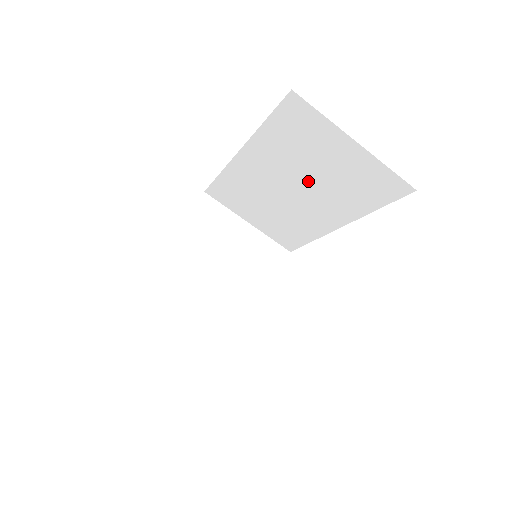
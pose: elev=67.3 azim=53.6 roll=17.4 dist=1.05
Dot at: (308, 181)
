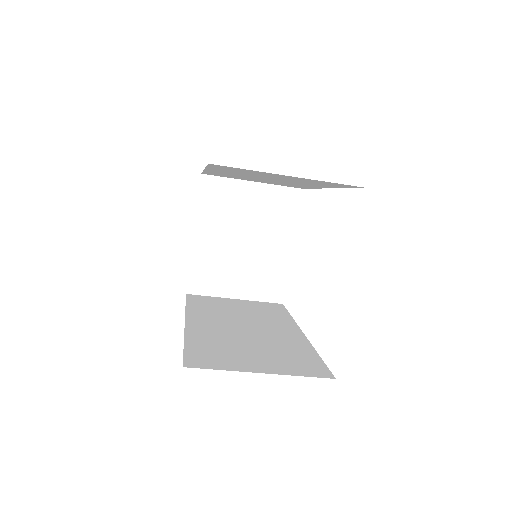
Dot at: occluded
